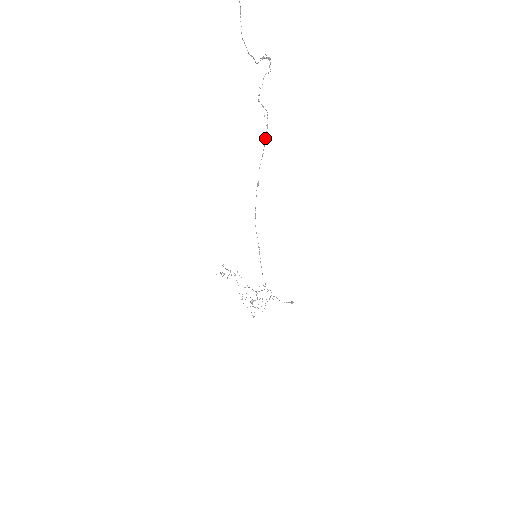
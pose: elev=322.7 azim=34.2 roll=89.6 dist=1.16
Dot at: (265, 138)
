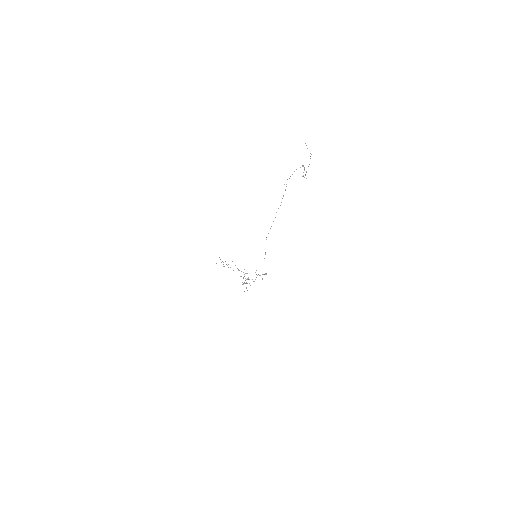
Dot at: occluded
